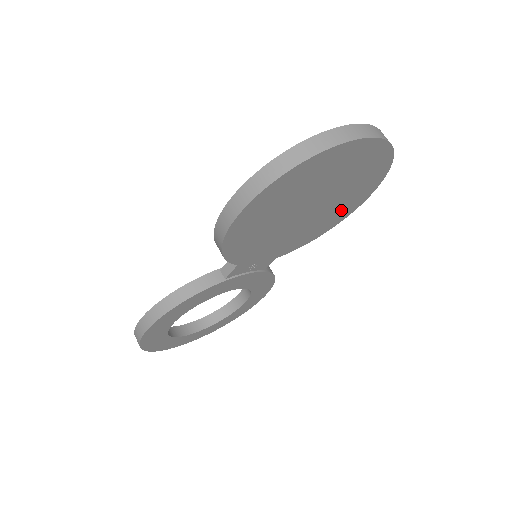
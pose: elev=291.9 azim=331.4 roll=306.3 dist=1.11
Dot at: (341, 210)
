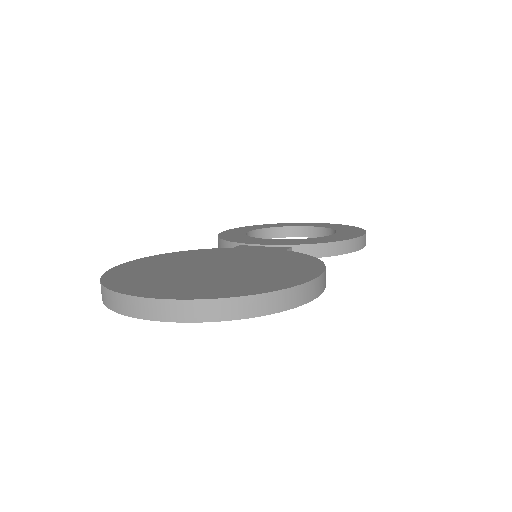
Dot at: occluded
